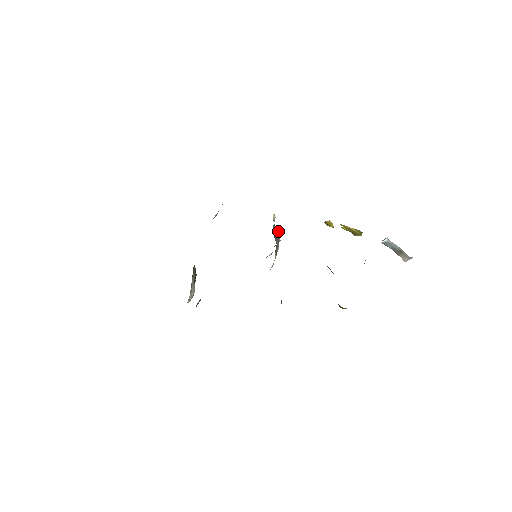
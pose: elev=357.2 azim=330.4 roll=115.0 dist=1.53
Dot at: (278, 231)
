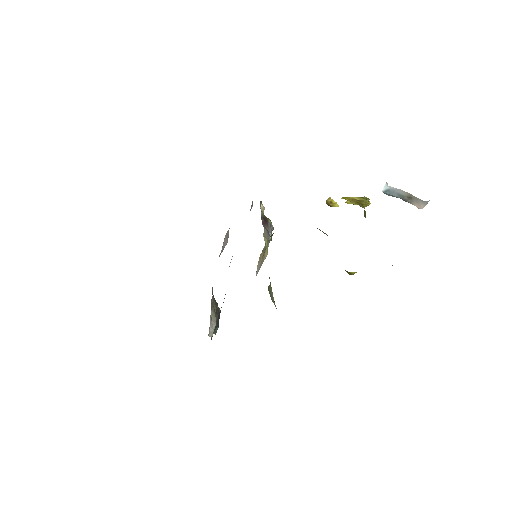
Dot at: (269, 219)
